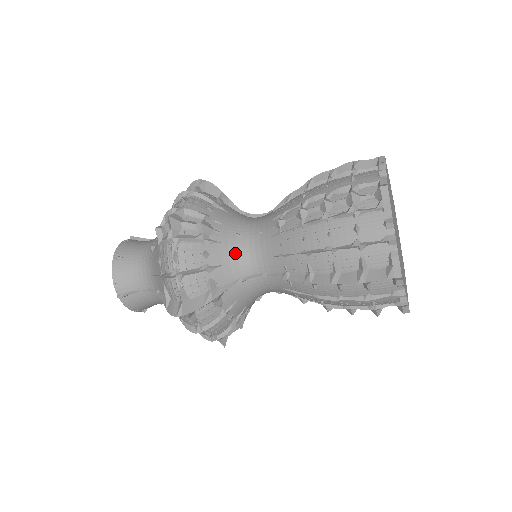
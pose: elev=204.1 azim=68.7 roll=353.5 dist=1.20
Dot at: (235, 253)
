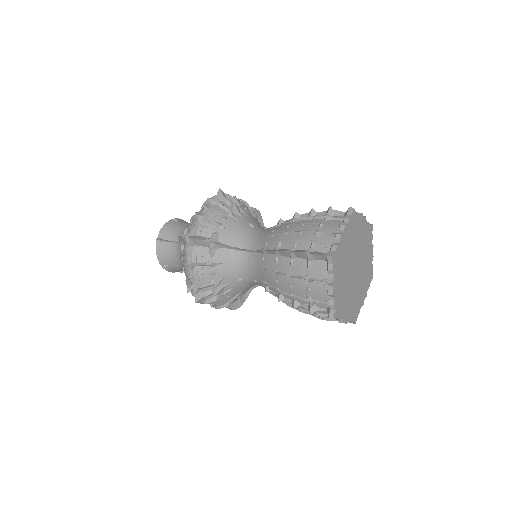
Dot at: (245, 286)
